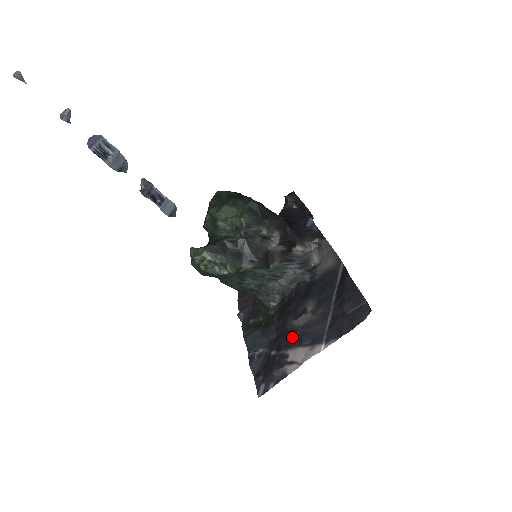
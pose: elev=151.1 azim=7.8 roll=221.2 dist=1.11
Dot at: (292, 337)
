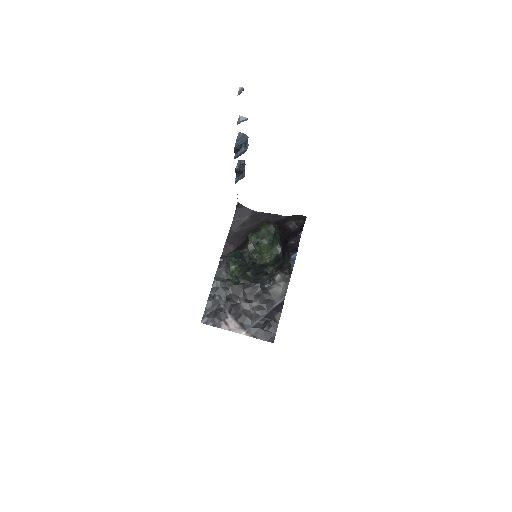
Dot at: (236, 310)
